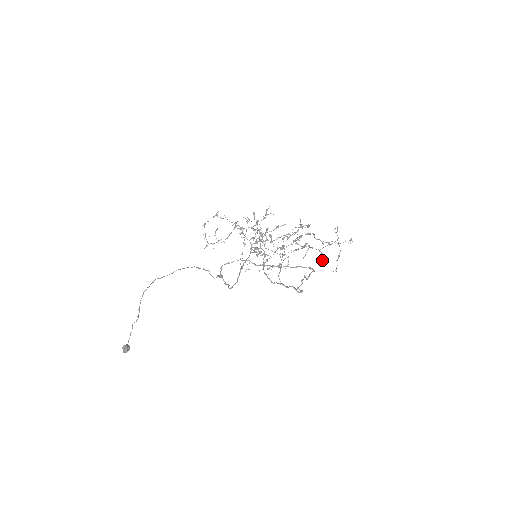
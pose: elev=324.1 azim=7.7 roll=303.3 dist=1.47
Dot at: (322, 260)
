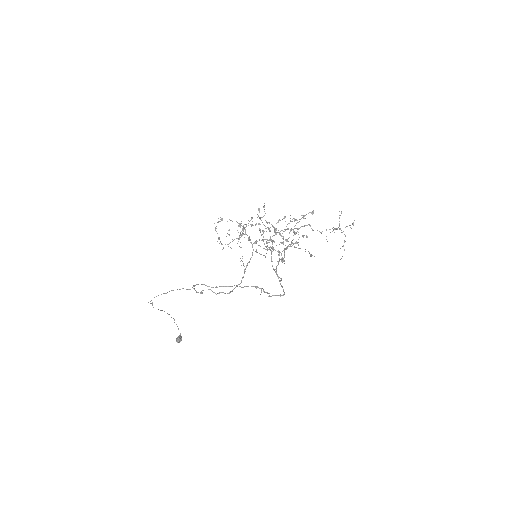
Dot at: occluded
